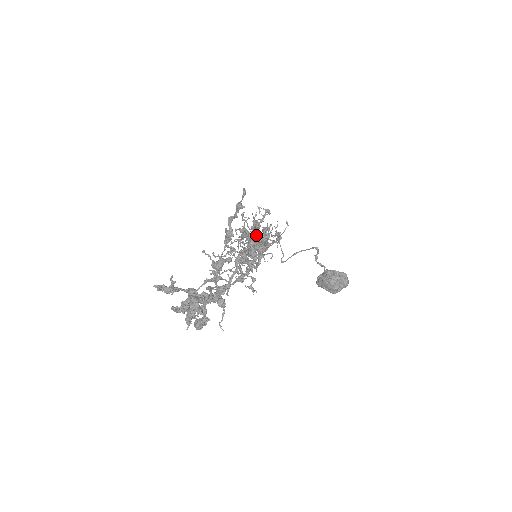
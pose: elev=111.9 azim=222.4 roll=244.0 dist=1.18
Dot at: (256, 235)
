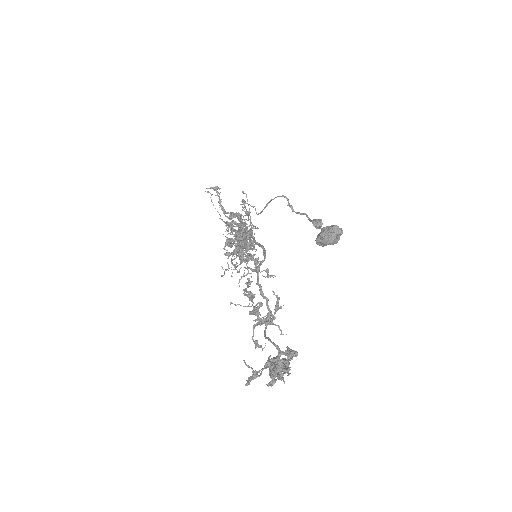
Dot at: (245, 245)
